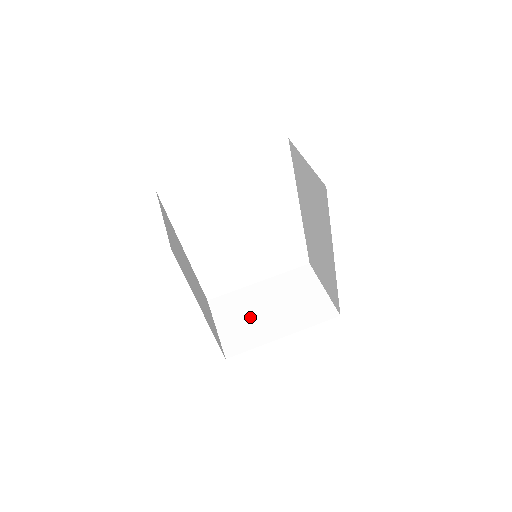
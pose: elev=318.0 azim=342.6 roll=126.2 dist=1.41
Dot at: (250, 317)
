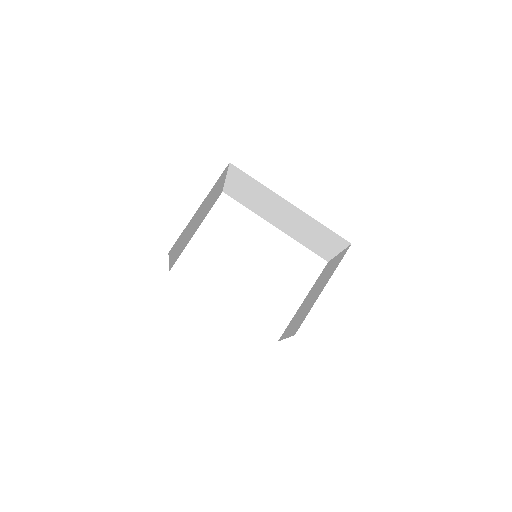
Dot at: (303, 311)
